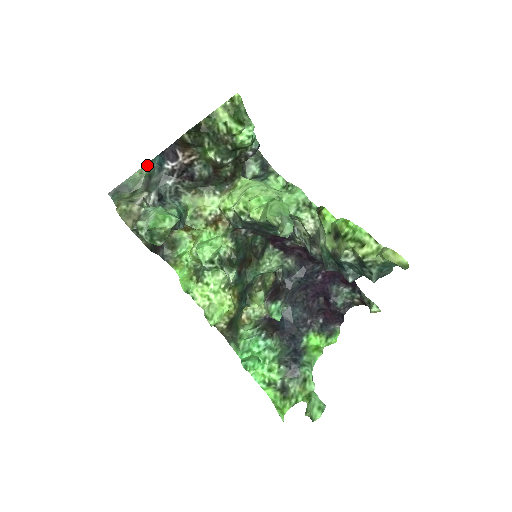
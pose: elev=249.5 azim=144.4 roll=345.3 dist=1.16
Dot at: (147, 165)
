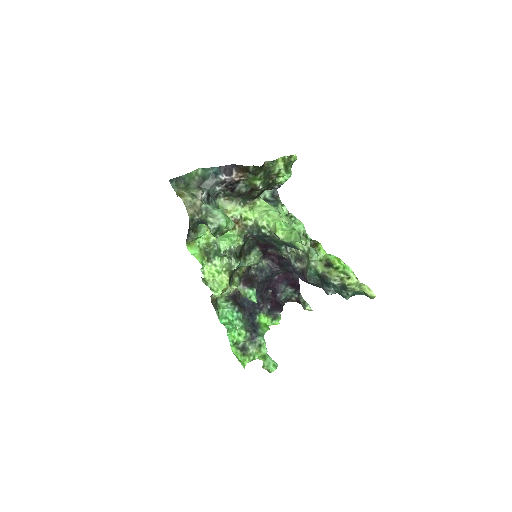
Dot at: (203, 169)
